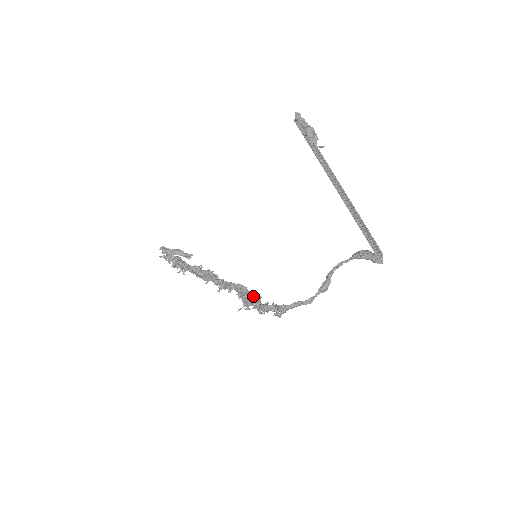
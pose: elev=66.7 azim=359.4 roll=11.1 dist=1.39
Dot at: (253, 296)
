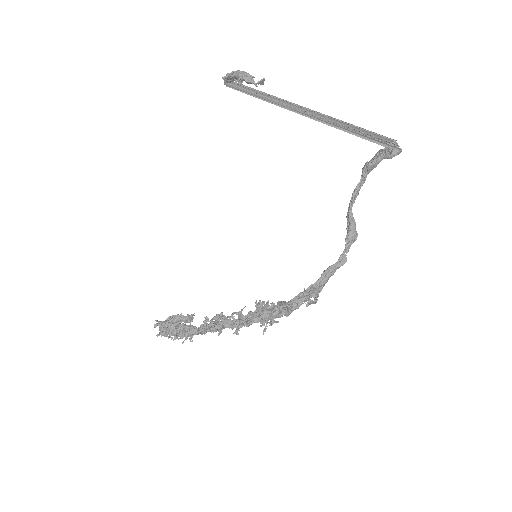
Dot at: occluded
